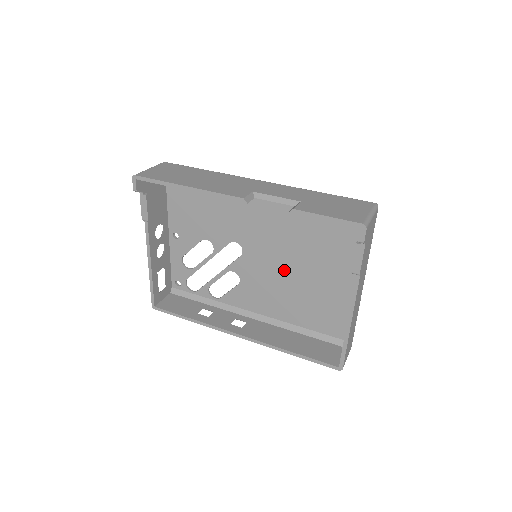
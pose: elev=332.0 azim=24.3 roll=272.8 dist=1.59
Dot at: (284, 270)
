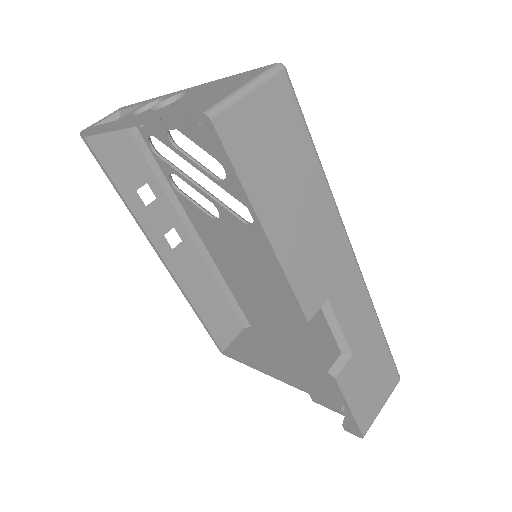
Dot at: (267, 275)
